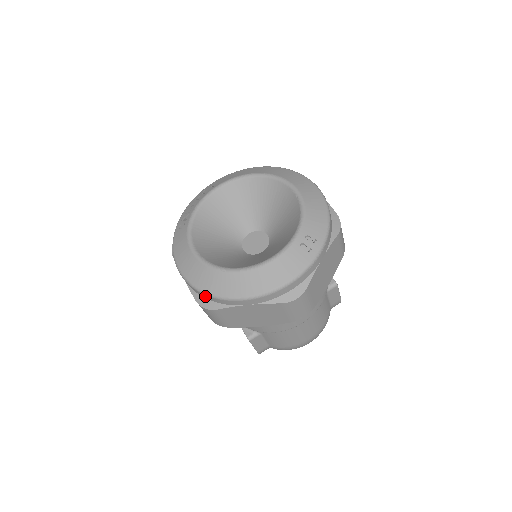
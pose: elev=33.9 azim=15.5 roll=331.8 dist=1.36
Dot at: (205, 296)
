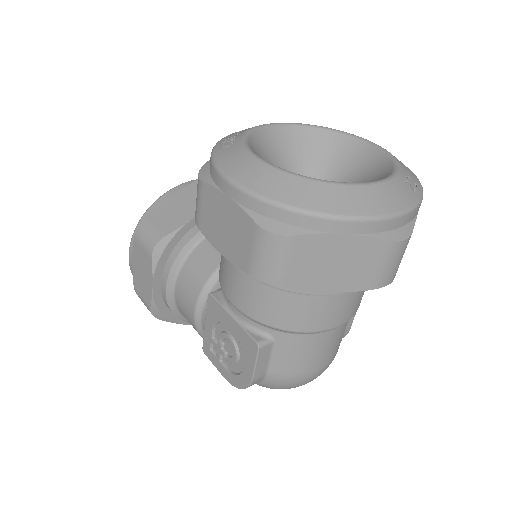
Dot at: (280, 213)
